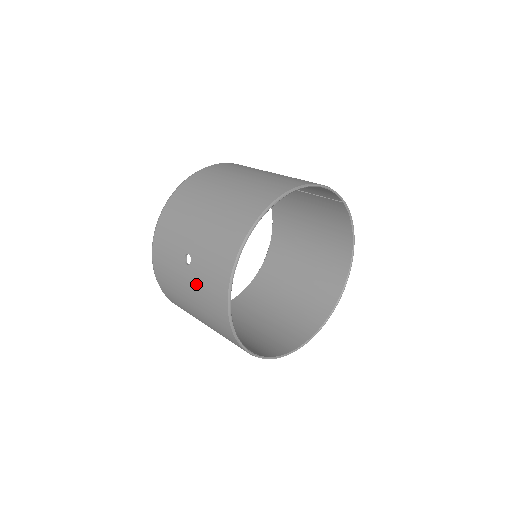
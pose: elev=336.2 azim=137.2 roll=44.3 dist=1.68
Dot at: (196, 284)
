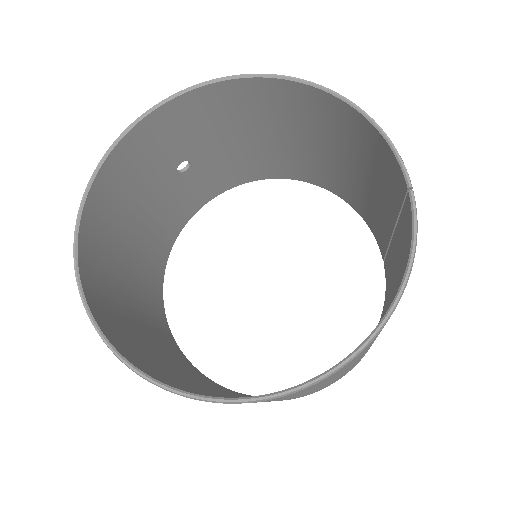
Dot at: (153, 171)
